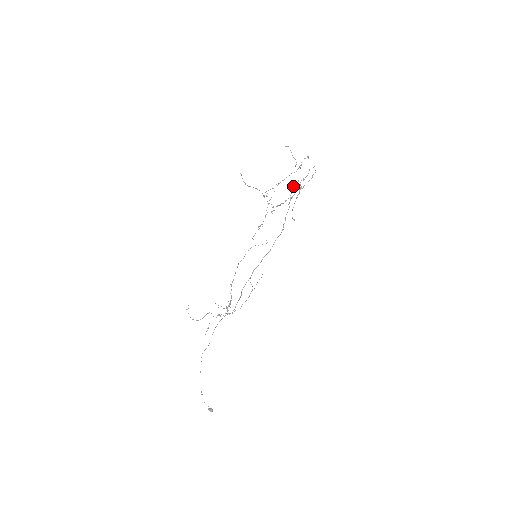
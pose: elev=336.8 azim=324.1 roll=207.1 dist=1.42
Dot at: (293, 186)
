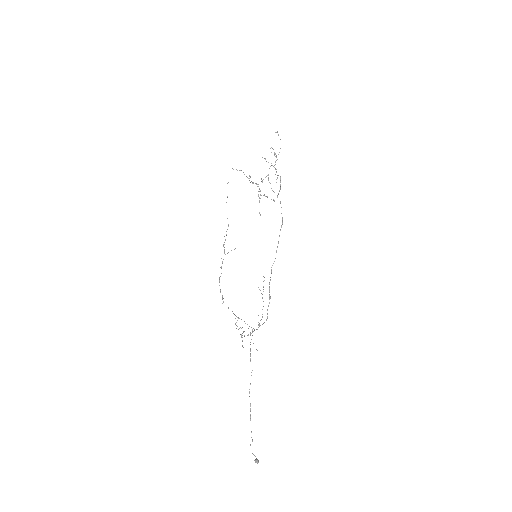
Dot at: (261, 178)
